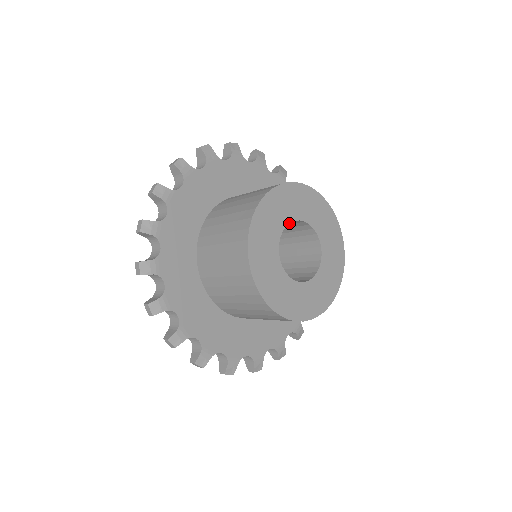
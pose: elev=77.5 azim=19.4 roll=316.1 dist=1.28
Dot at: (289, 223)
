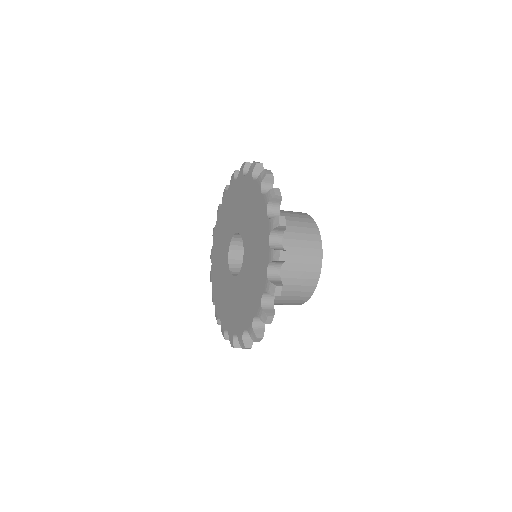
Dot at: occluded
